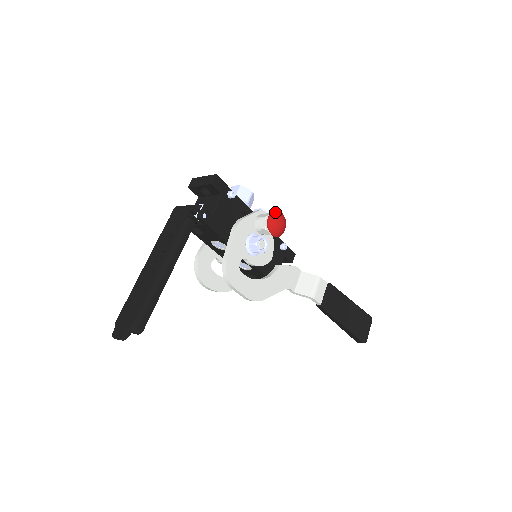
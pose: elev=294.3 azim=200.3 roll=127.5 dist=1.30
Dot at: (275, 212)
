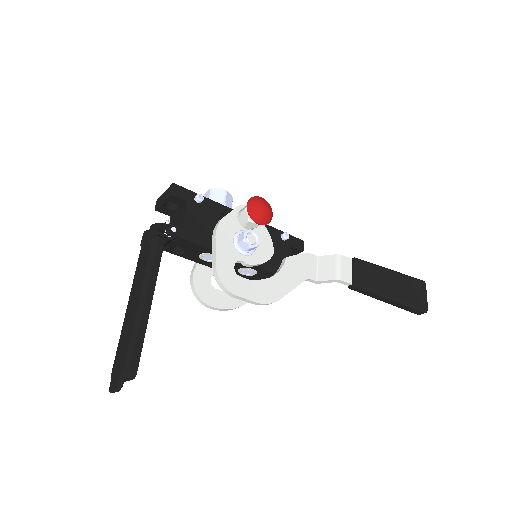
Dot at: (252, 199)
